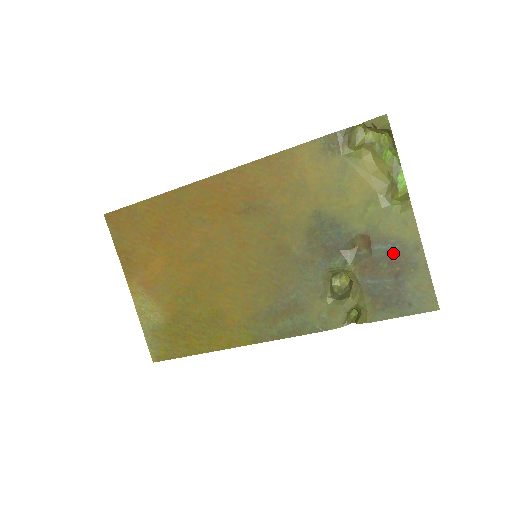
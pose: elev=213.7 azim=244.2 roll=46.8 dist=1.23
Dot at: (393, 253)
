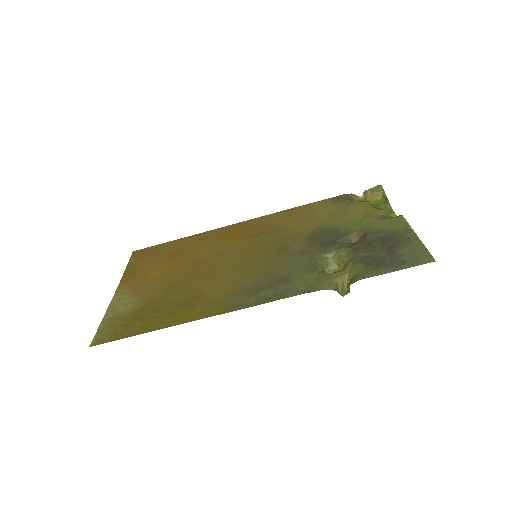
Dot at: (386, 237)
